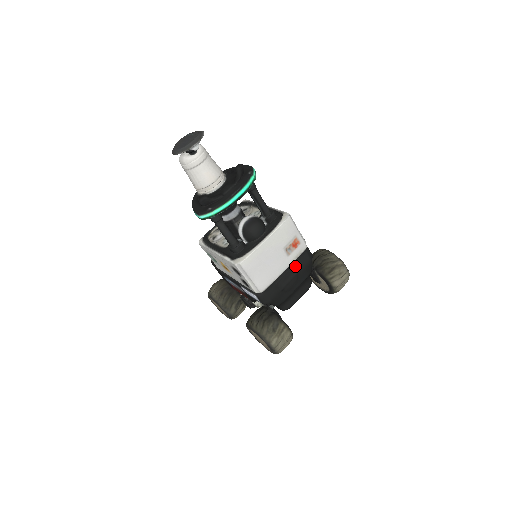
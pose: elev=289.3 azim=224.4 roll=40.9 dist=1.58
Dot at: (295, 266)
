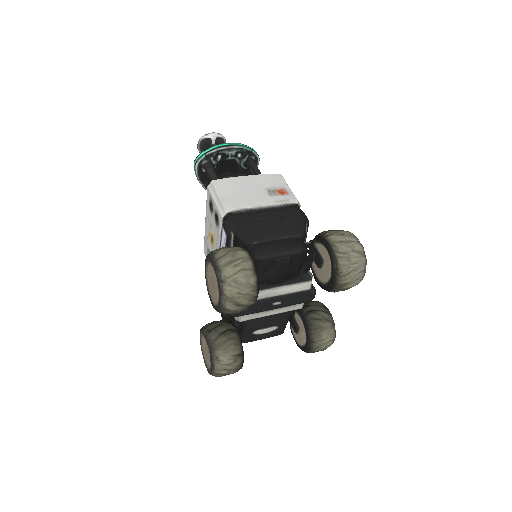
Dot at: (279, 212)
